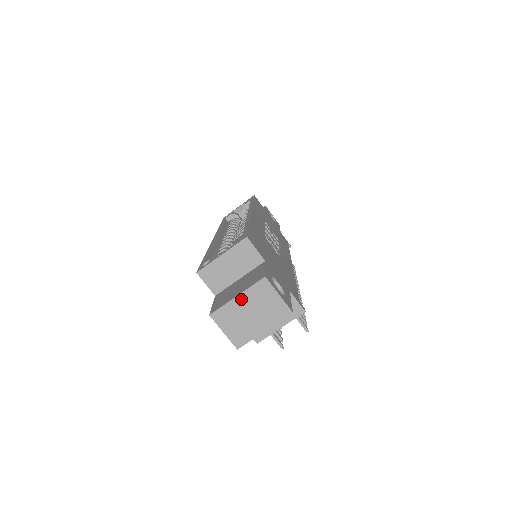
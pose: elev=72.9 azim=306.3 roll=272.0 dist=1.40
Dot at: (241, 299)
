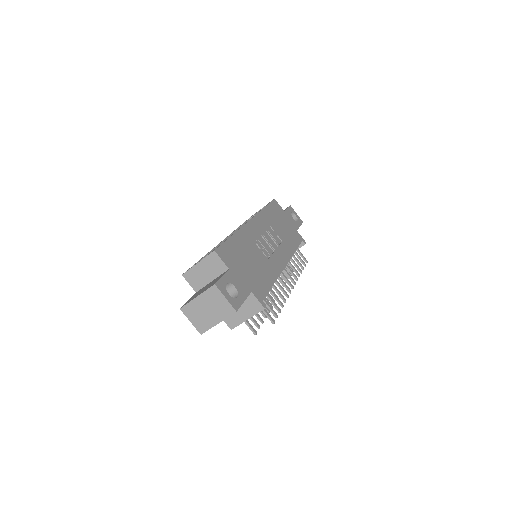
Dot at: (200, 299)
